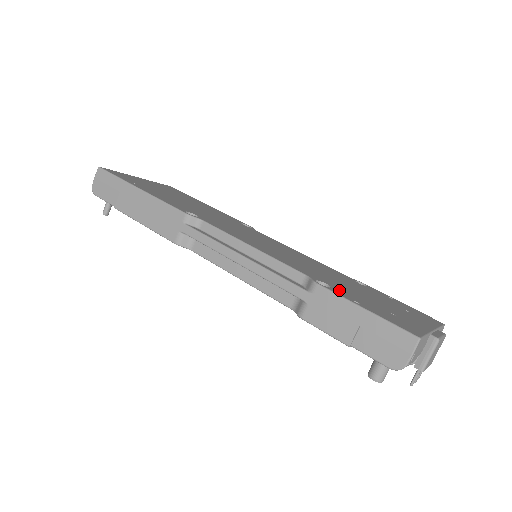
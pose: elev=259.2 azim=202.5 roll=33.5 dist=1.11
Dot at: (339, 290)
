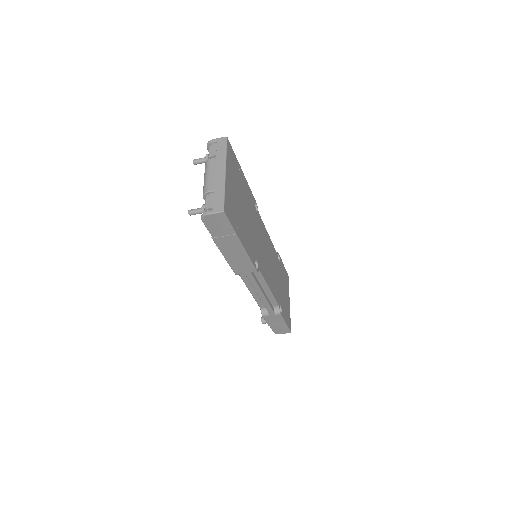
Dot at: (282, 308)
